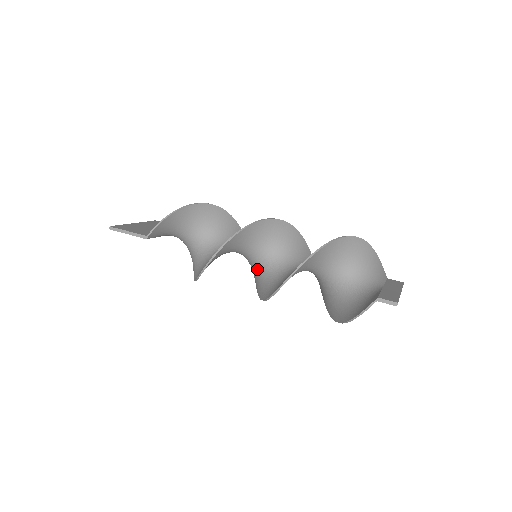
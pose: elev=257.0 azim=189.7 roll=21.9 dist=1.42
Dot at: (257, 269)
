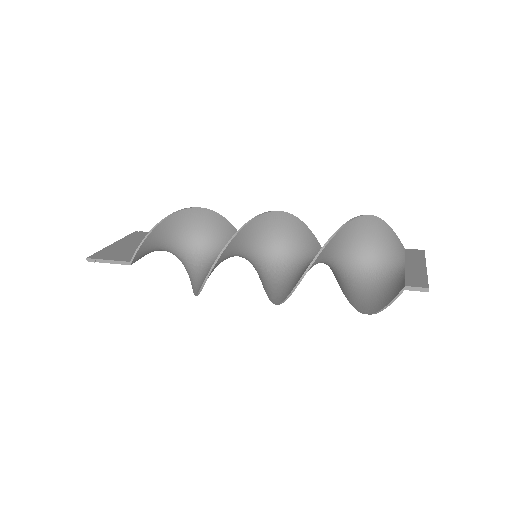
Dot at: (260, 269)
